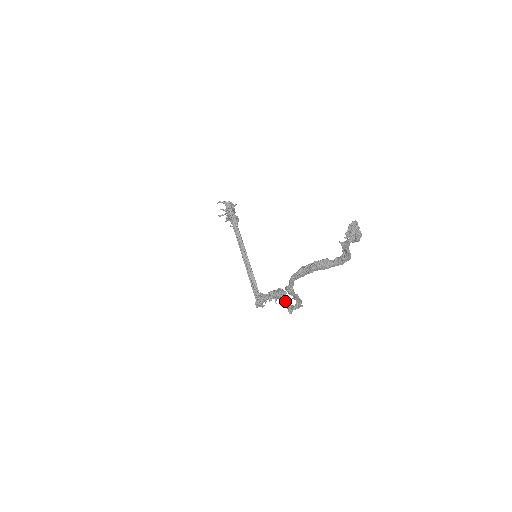
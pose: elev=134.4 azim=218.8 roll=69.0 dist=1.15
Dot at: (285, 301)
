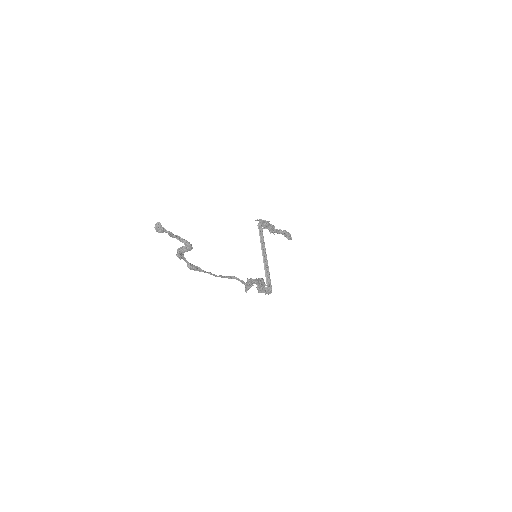
Dot at: (248, 284)
